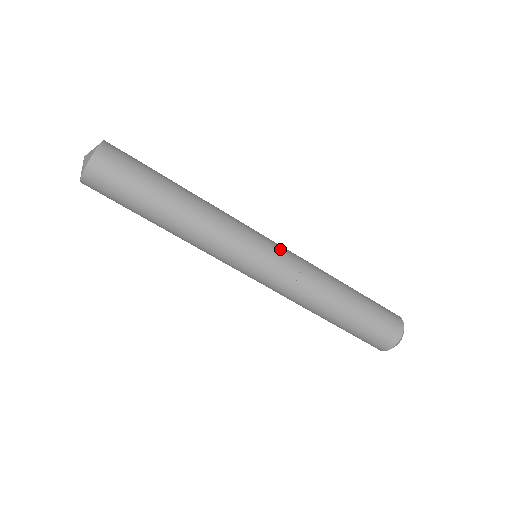
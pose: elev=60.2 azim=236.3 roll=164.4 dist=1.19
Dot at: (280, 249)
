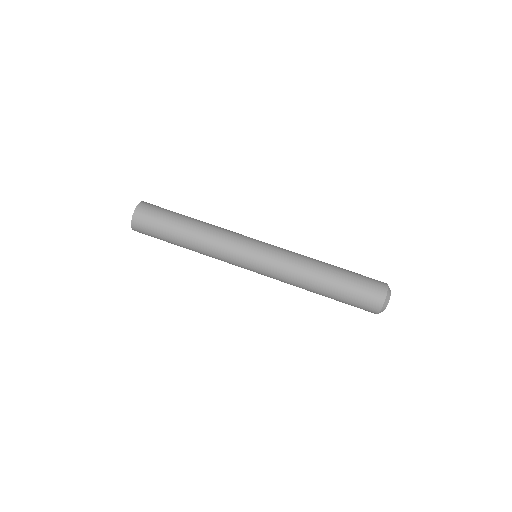
Dot at: (270, 245)
